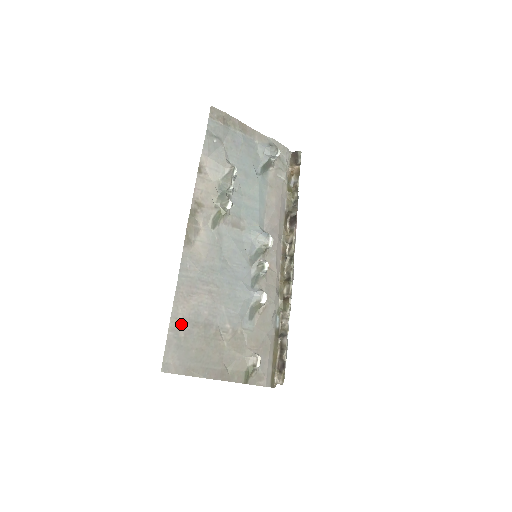
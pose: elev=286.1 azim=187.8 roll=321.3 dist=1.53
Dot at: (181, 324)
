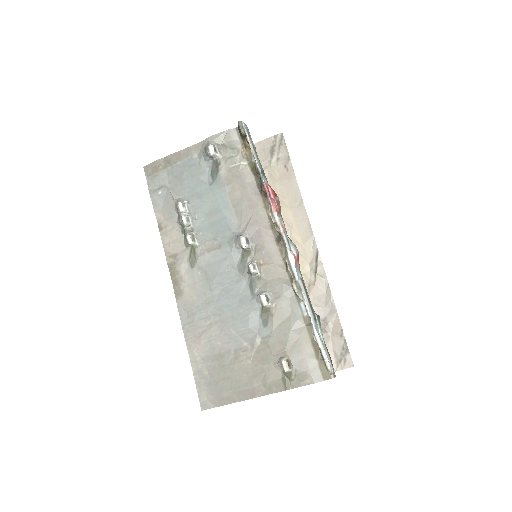
Dot at: (202, 364)
